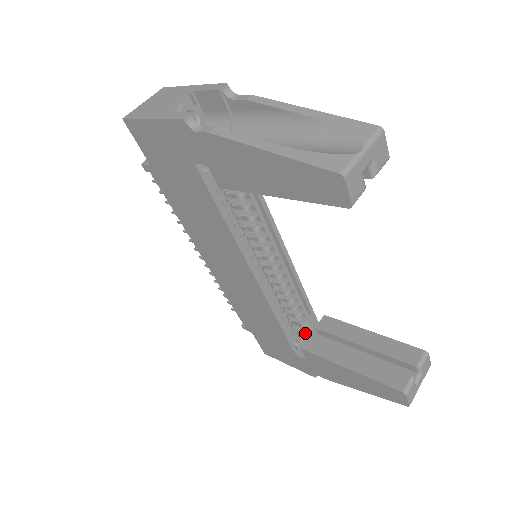
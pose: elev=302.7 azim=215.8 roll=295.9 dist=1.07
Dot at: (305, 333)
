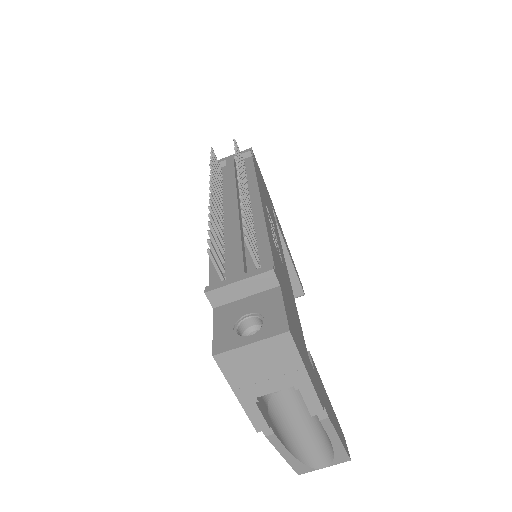
Dot at: occluded
